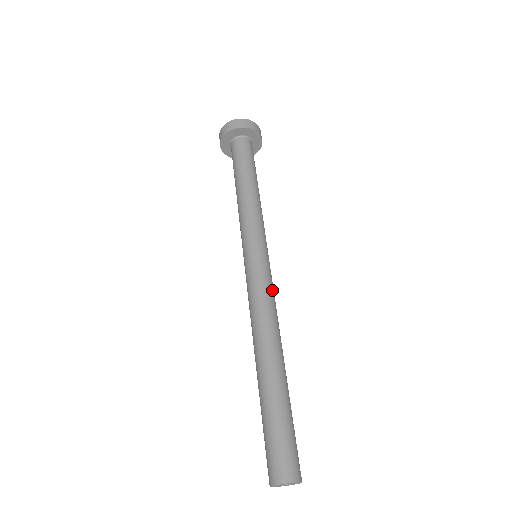
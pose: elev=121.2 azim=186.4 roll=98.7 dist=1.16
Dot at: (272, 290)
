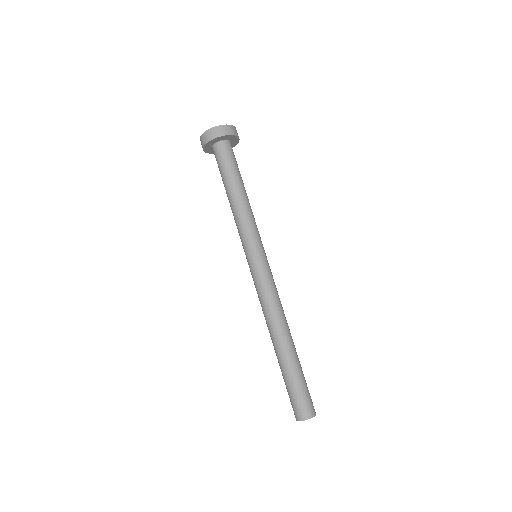
Dot at: (274, 285)
